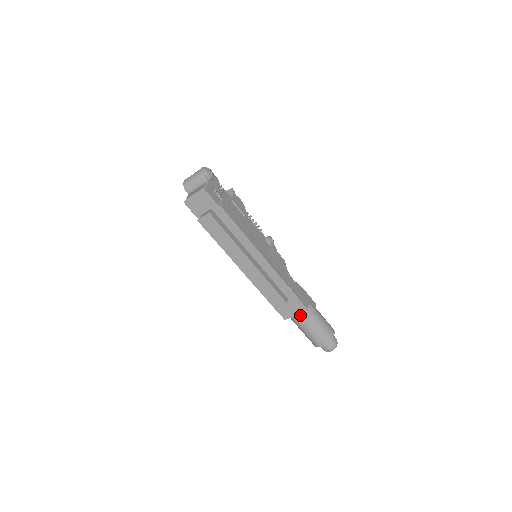
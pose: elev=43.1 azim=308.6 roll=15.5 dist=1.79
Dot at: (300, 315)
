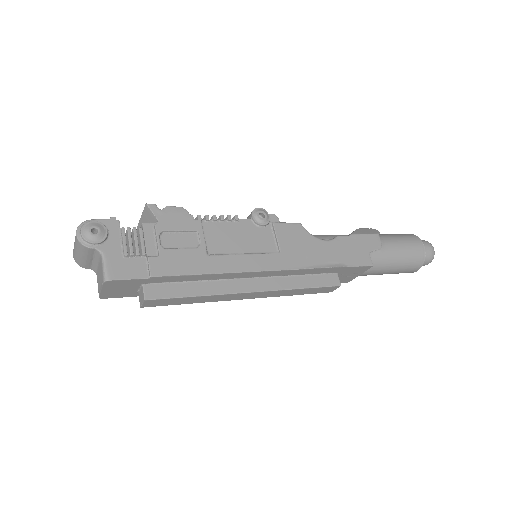
Dot at: (366, 272)
